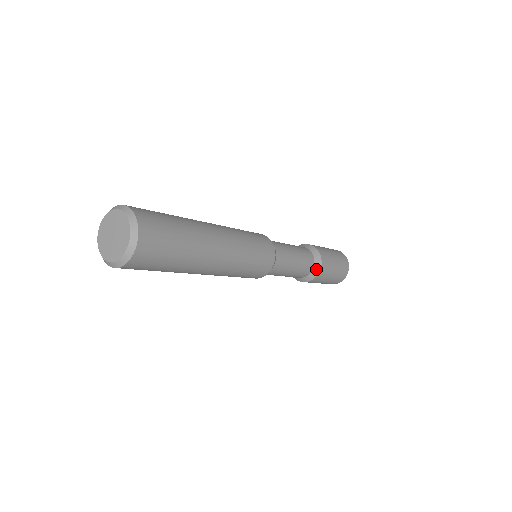
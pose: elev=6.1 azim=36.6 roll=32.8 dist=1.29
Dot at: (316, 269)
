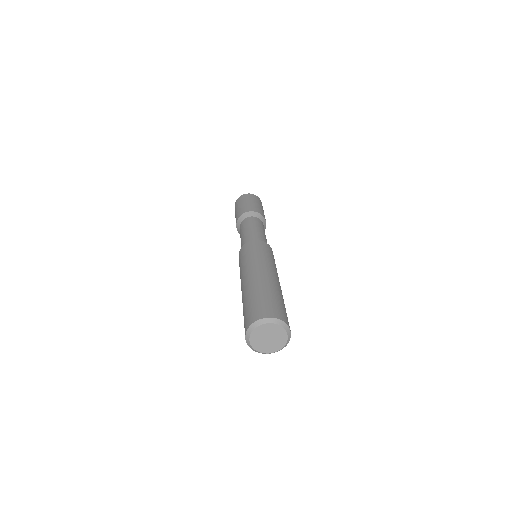
Dot at: occluded
